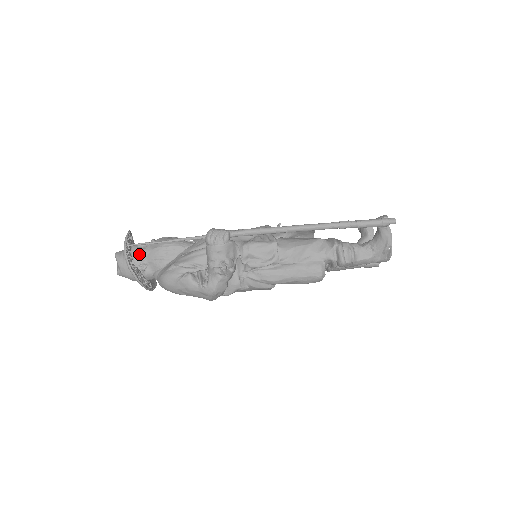
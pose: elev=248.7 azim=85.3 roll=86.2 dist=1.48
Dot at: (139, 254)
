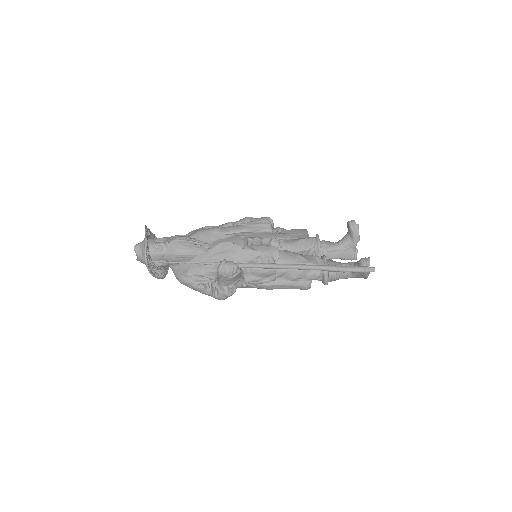
Dot at: (156, 255)
